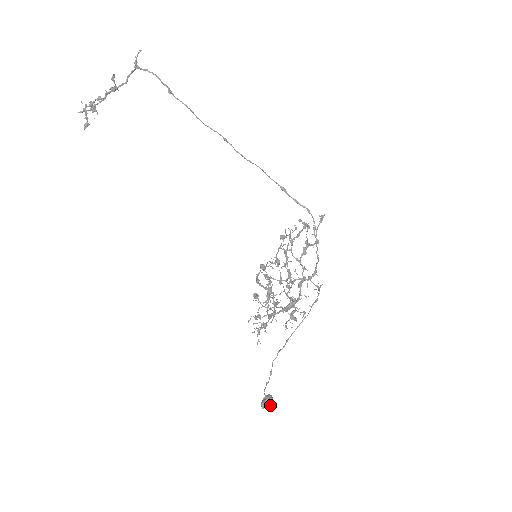
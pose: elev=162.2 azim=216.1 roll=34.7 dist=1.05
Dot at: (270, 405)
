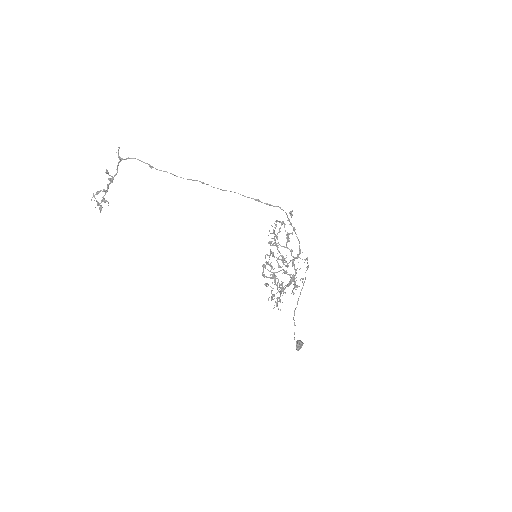
Dot at: occluded
